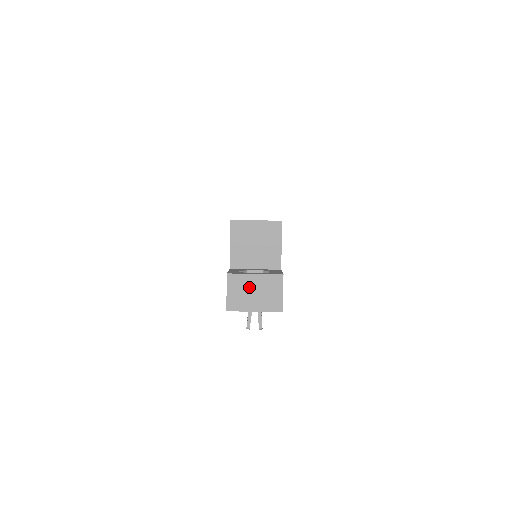
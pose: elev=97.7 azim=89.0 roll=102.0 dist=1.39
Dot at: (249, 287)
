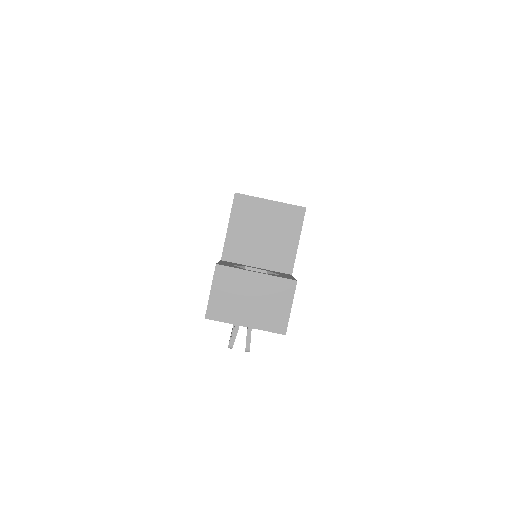
Dot at: (244, 290)
